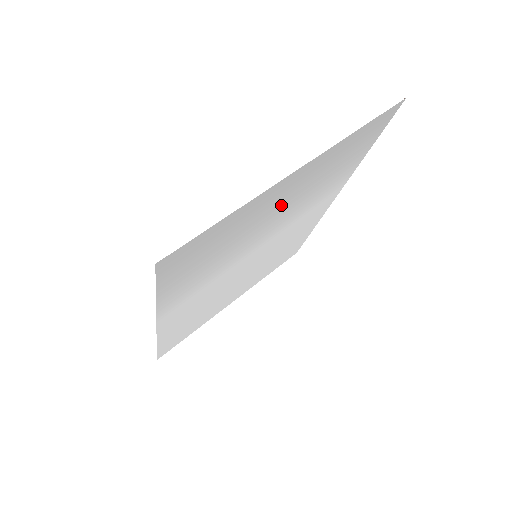
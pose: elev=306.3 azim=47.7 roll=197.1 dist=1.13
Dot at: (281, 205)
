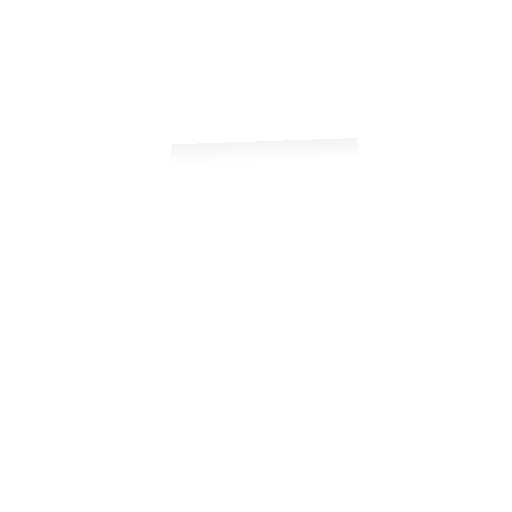
Dot at: (260, 178)
